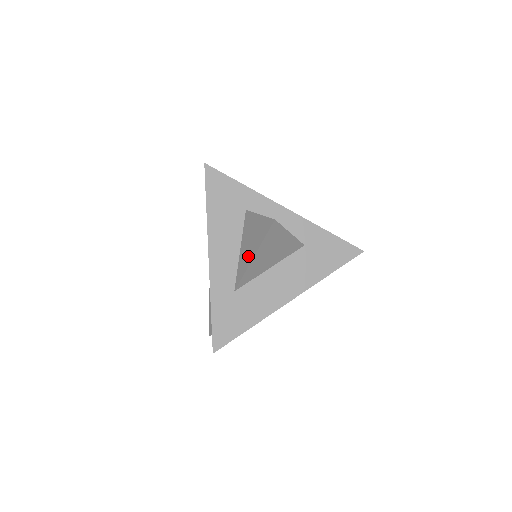
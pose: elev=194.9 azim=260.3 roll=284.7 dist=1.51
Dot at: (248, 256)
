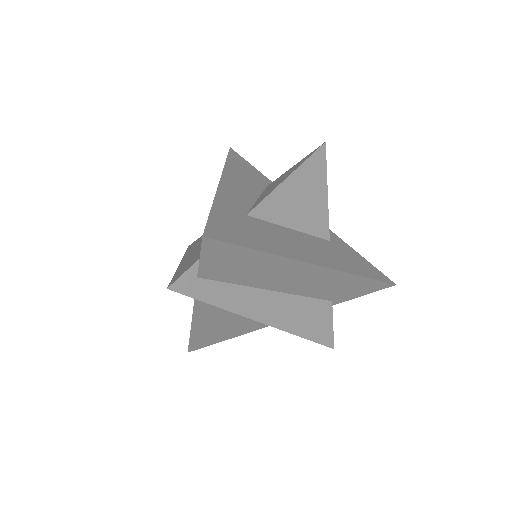
Dot at: (277, 184)
